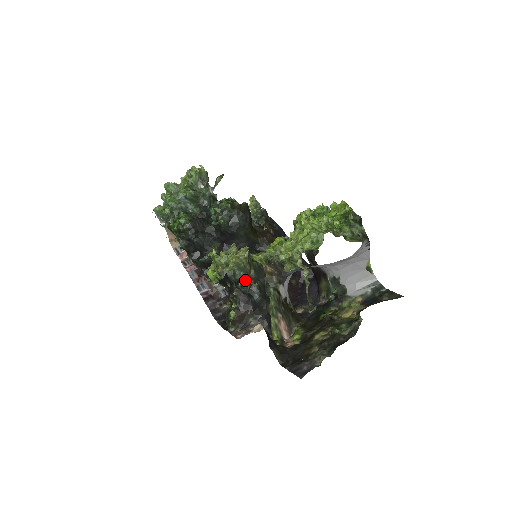
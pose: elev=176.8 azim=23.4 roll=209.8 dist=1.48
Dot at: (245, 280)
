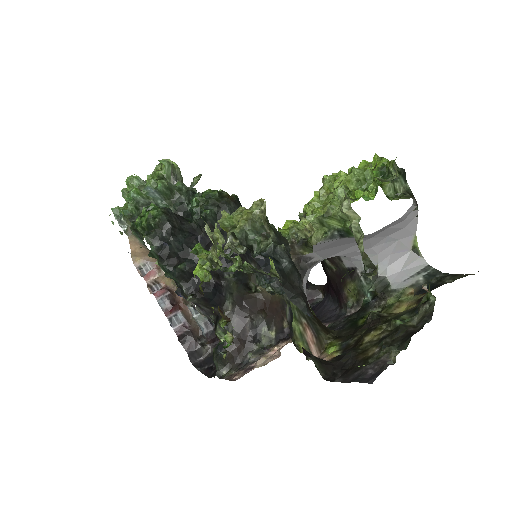
Dot at: (263, 244)
